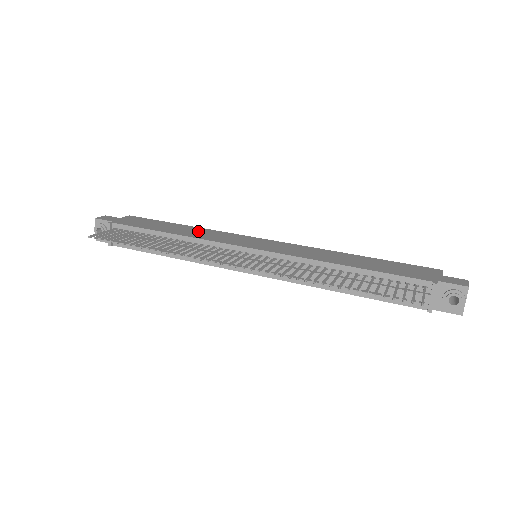
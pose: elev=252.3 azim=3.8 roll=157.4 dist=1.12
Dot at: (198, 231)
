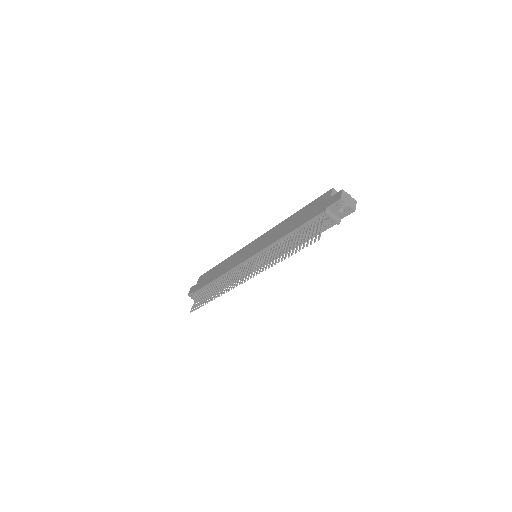
Dot at: (226, 264)
